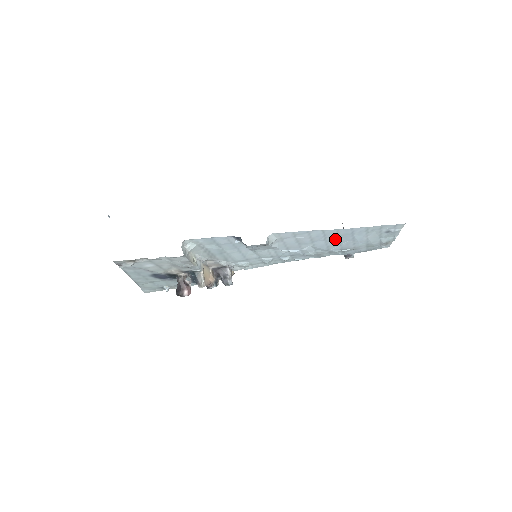
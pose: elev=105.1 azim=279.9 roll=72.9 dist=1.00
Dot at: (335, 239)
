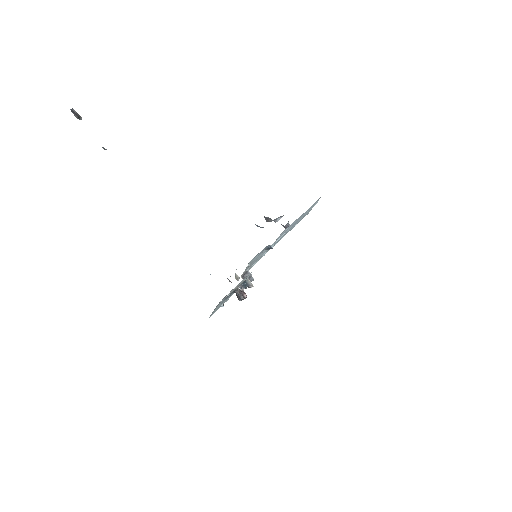
Dot at: (296, 221)
